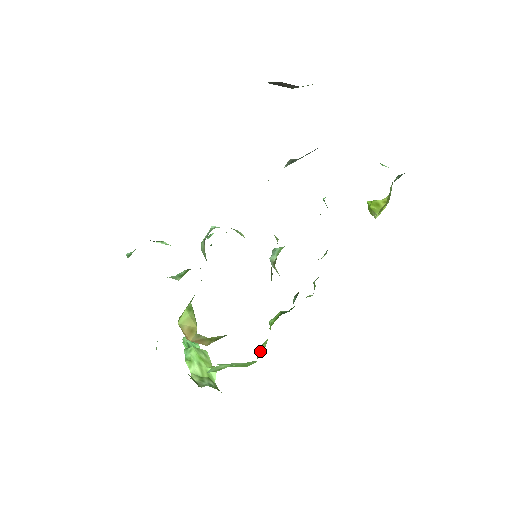
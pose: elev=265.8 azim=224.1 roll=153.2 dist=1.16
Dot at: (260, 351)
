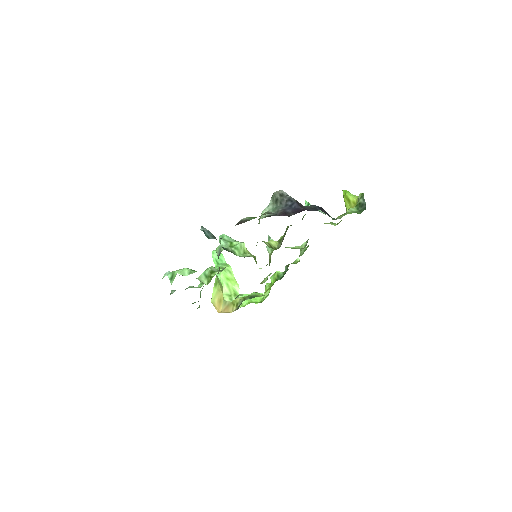
Dot at: (266, 295)
